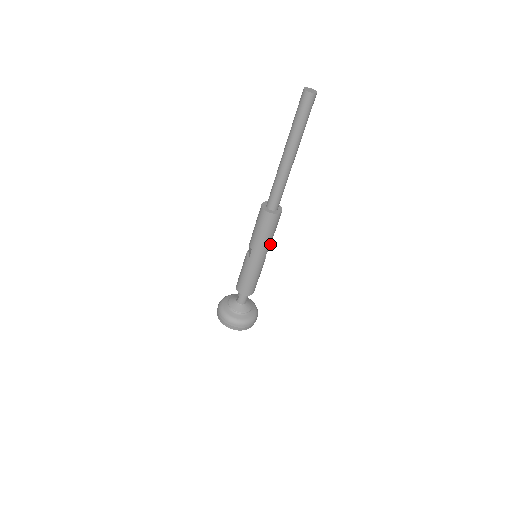
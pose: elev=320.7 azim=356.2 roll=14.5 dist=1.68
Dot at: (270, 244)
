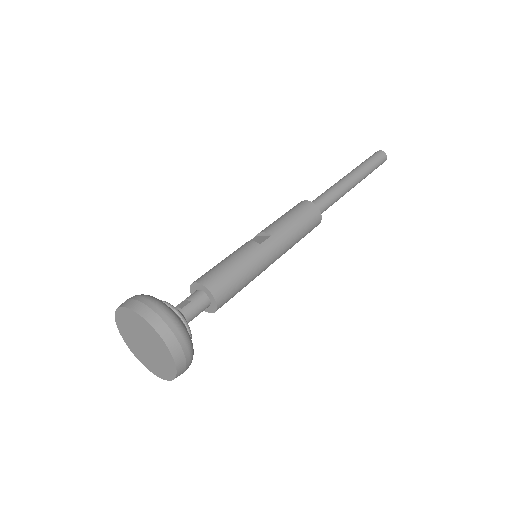
Dot at: (285, 252)
